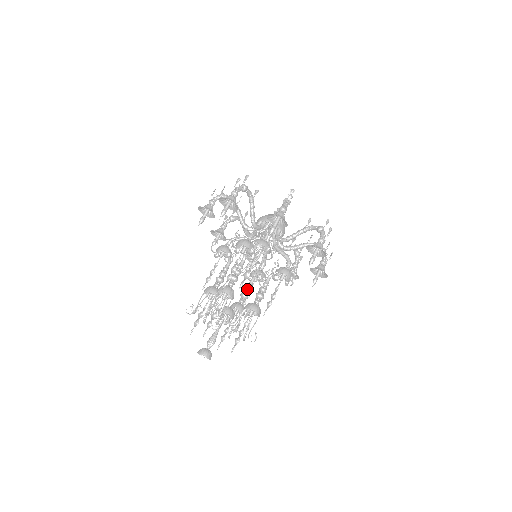
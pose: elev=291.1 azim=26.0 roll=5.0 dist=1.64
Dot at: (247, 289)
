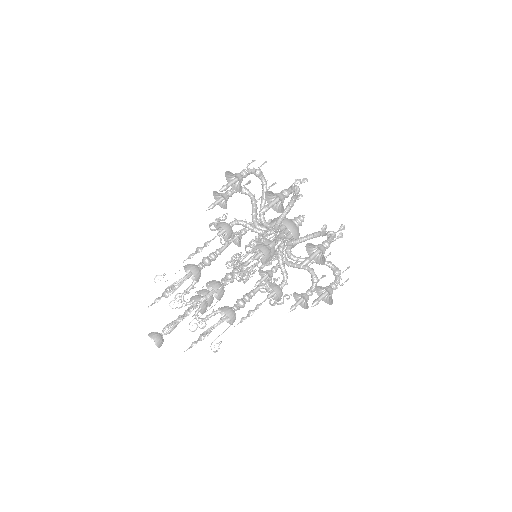
Dot at: (244, 295)
